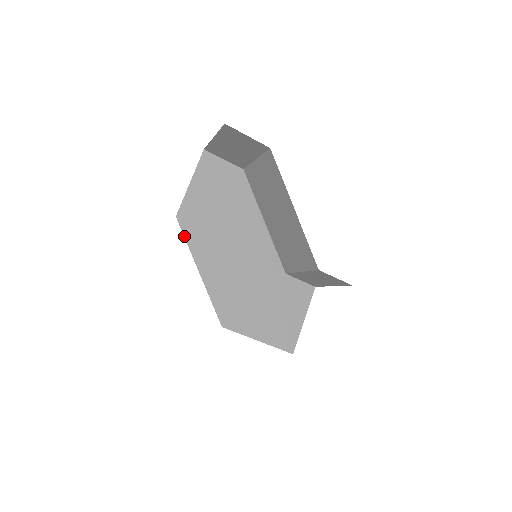
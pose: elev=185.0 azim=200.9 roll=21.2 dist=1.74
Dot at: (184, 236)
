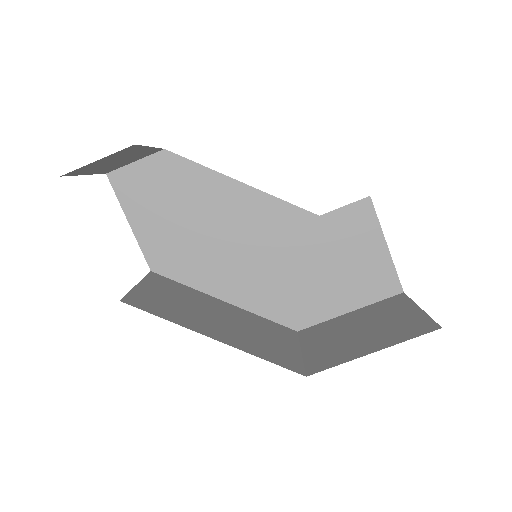
Dot at: (177, 281)
